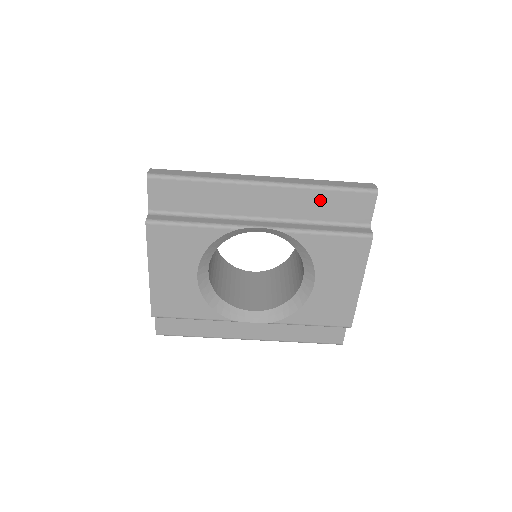
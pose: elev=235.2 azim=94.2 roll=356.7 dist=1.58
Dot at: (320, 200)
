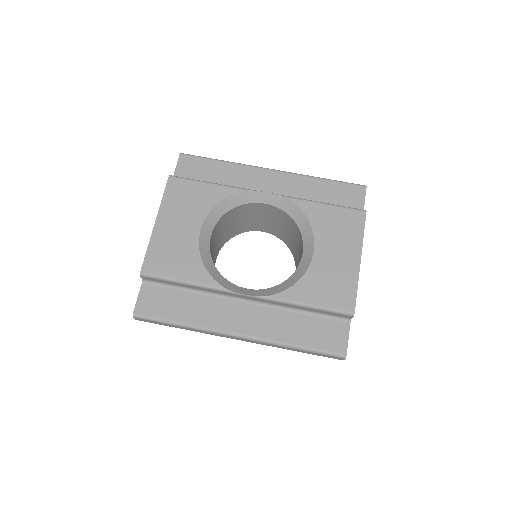
Dot at: (318, 187)
